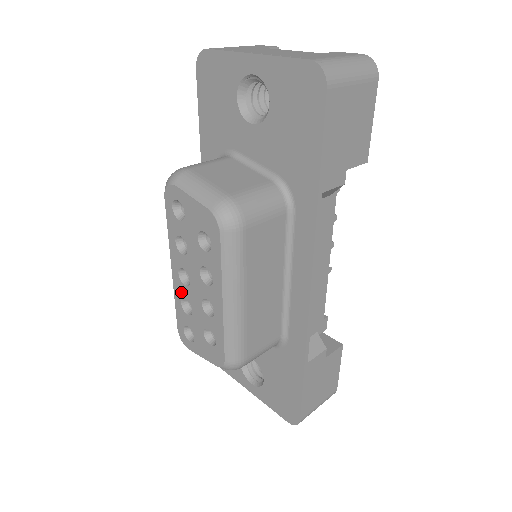
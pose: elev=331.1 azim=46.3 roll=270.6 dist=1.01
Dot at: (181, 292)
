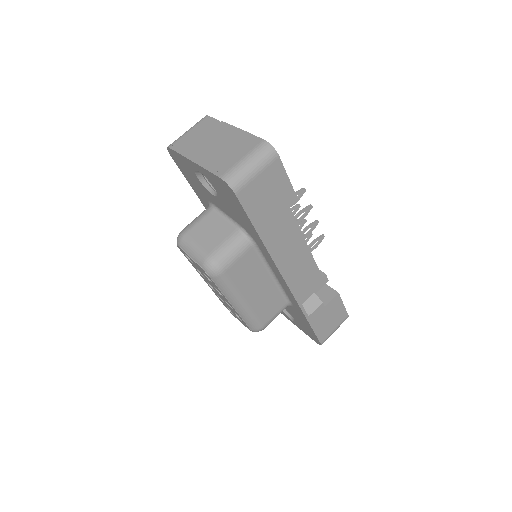
Dot at: occluded
